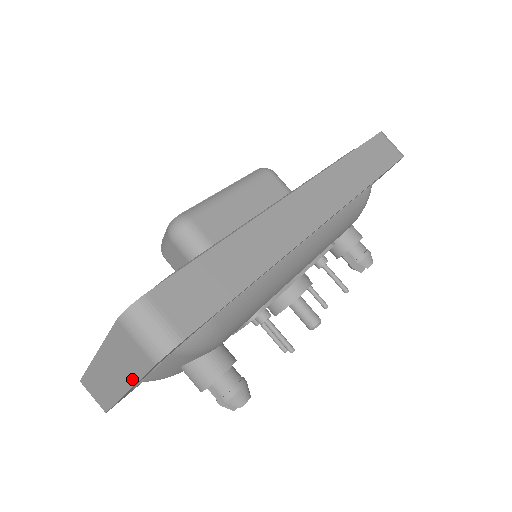
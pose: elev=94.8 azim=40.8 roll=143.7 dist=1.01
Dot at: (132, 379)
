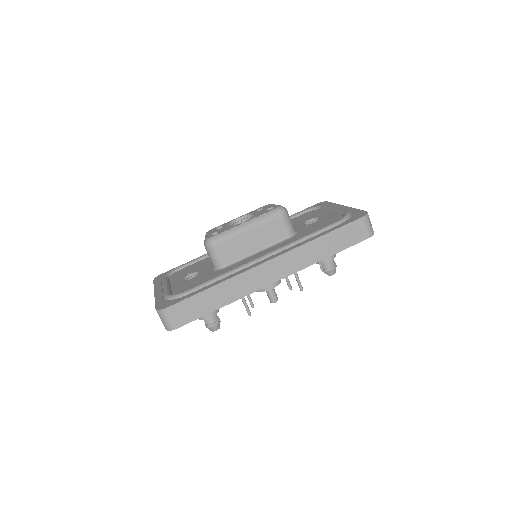
Dot at: occluded
